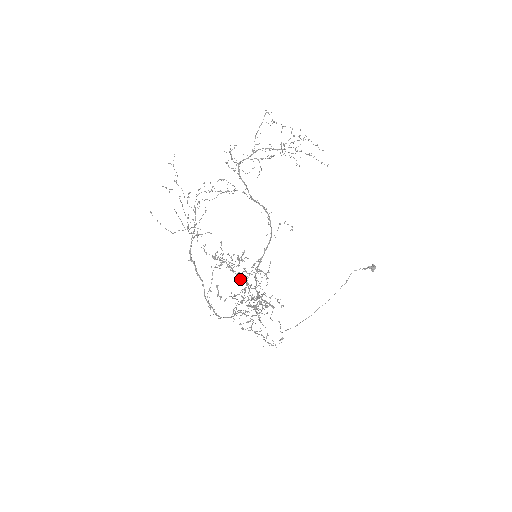
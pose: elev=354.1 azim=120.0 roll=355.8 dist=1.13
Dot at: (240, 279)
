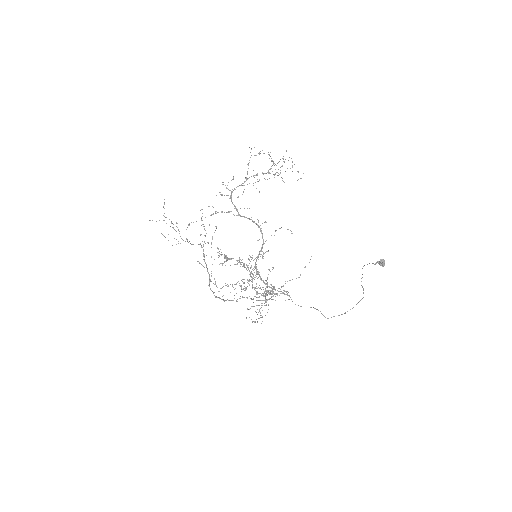
Dot at: (250, 273)
